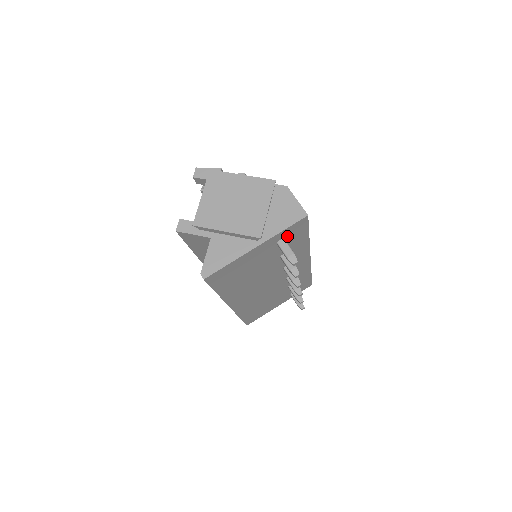
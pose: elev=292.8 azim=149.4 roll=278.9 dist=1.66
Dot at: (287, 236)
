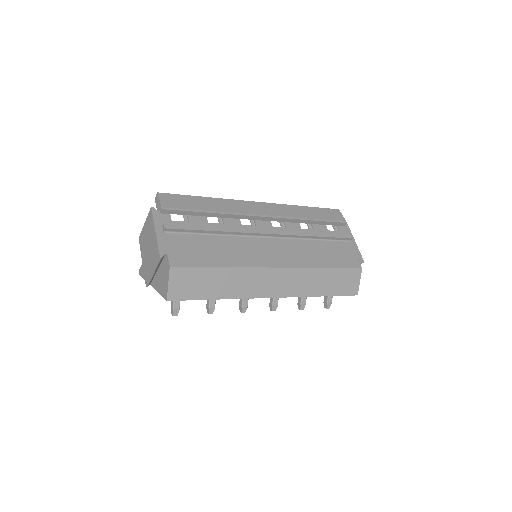
Dot at: occluded
